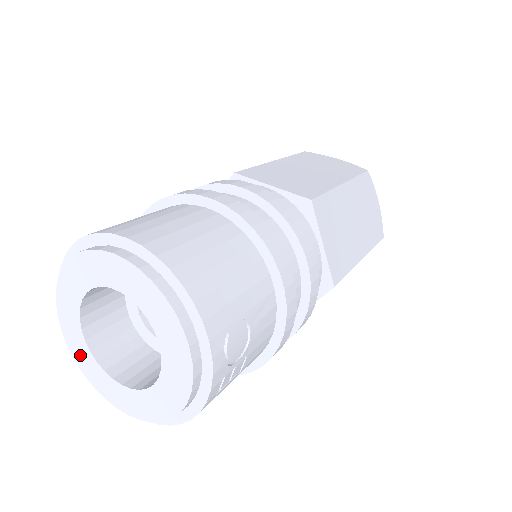
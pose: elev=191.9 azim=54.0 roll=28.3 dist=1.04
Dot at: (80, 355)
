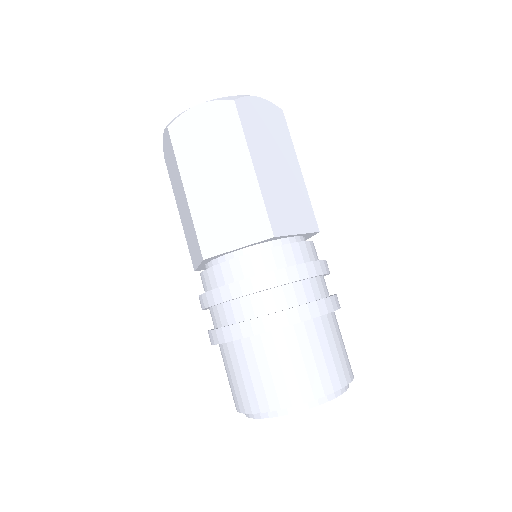
Dot at: occluded
